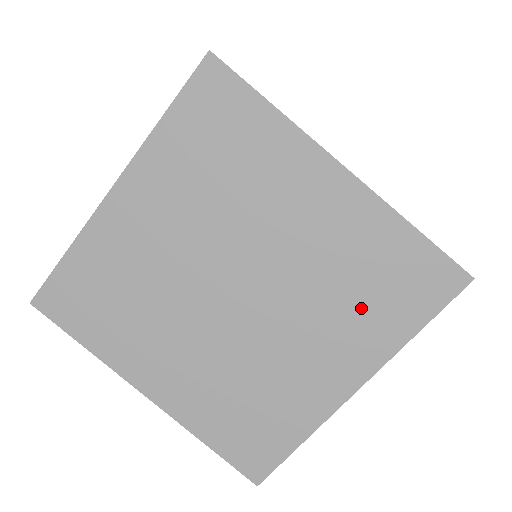
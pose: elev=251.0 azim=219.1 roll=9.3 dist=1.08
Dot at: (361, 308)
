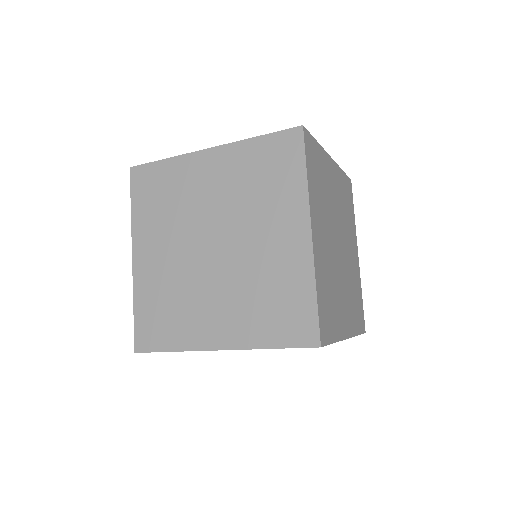
Dot at: occluded
